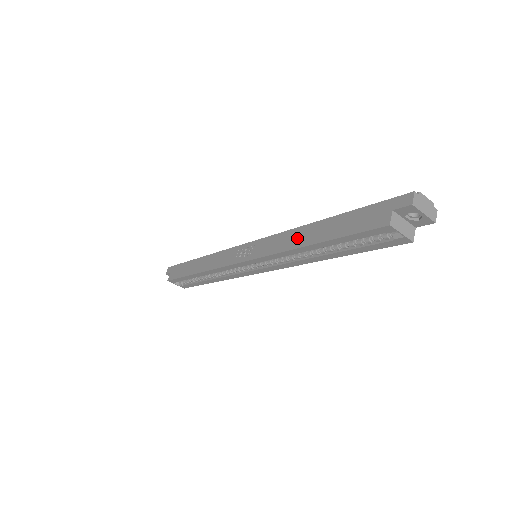
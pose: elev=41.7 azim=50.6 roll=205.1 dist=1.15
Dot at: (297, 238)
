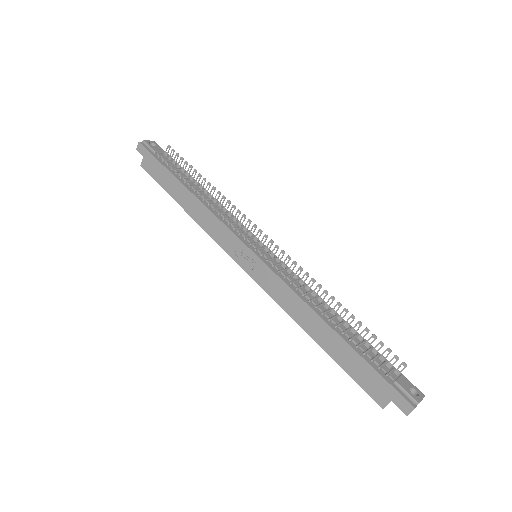
Dot at: (305, 318)
